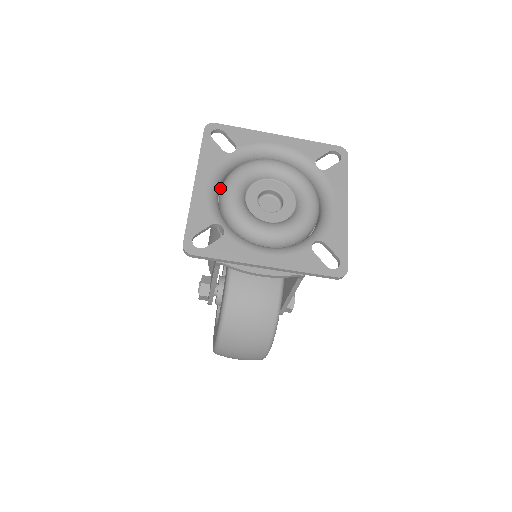
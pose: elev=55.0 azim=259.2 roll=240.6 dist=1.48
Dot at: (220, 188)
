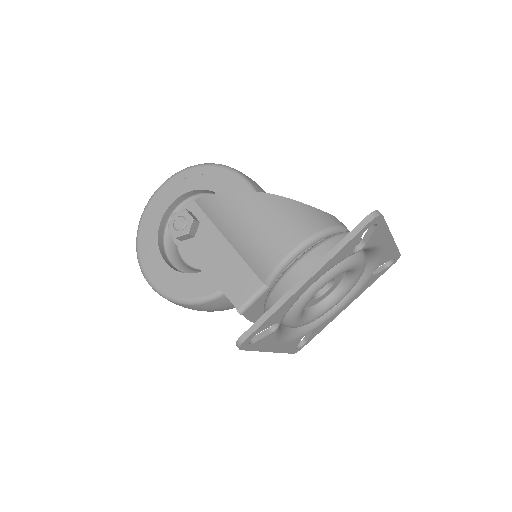
Dot at: (310, 262)
